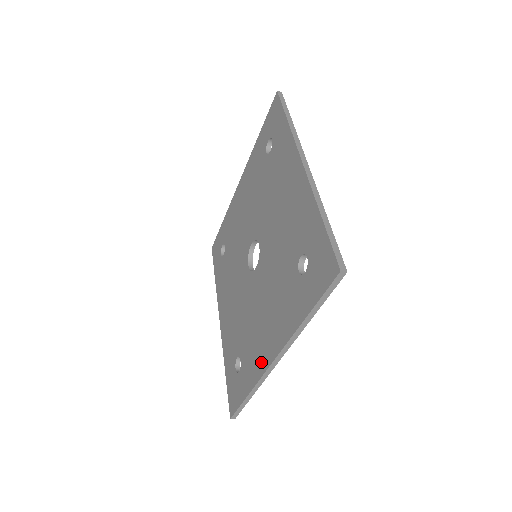
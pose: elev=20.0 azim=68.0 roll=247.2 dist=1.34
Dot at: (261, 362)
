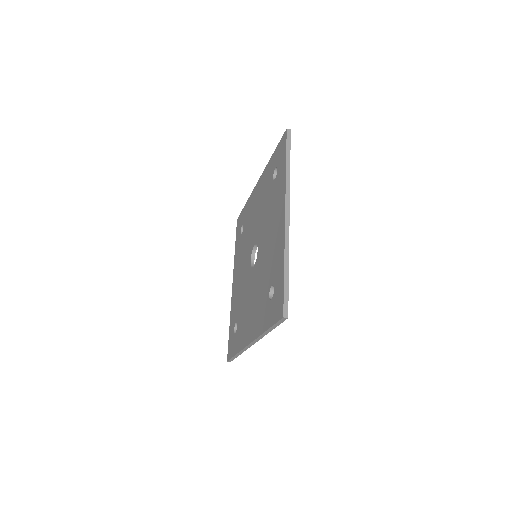
Dot at: (245, 339)
